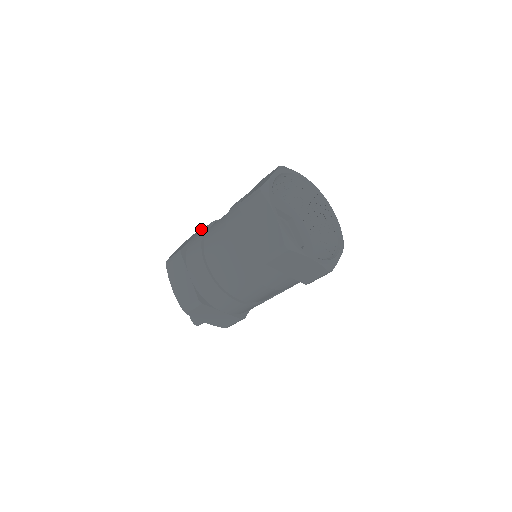
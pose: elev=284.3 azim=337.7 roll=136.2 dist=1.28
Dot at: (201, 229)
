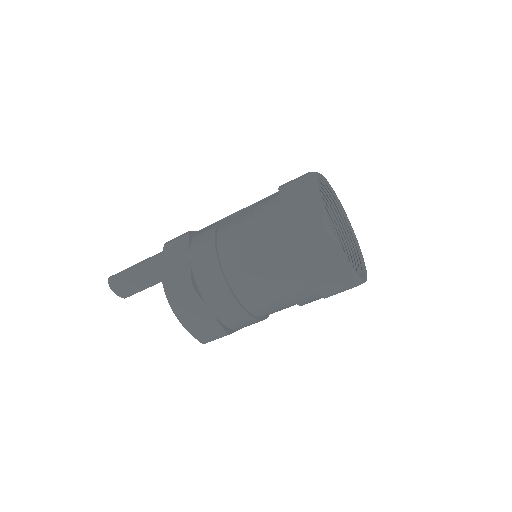
Dot at: (189, 240)
